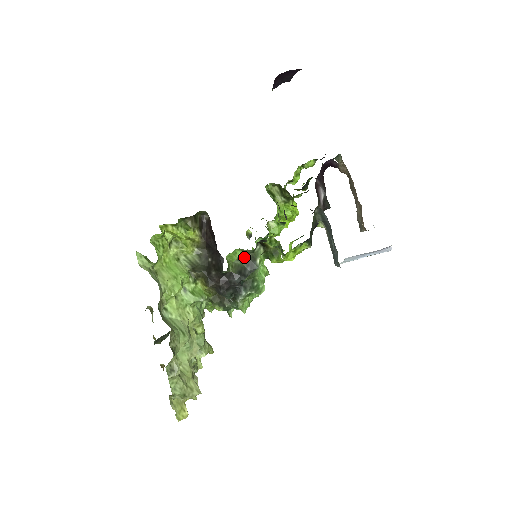
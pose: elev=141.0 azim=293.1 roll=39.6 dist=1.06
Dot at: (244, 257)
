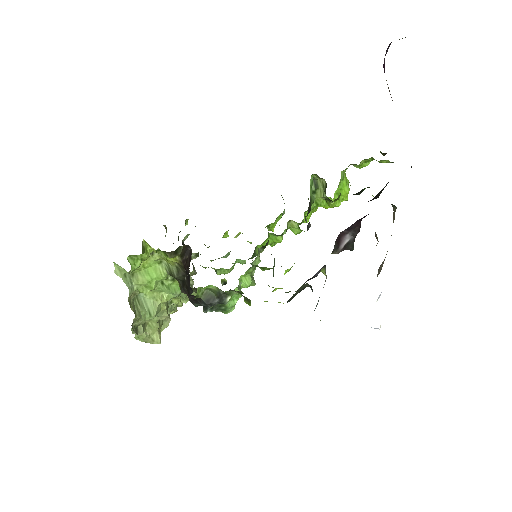
Dot at: (217, 290)
